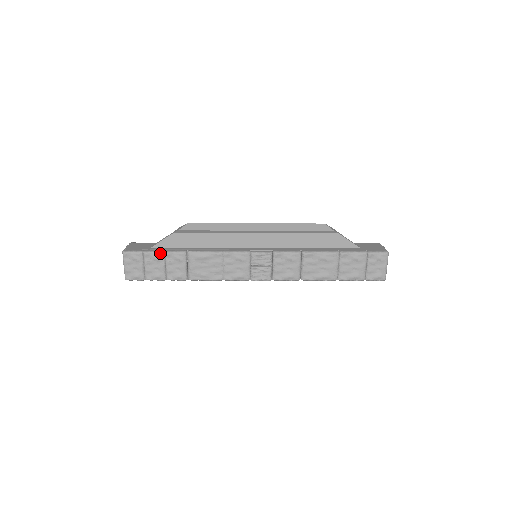
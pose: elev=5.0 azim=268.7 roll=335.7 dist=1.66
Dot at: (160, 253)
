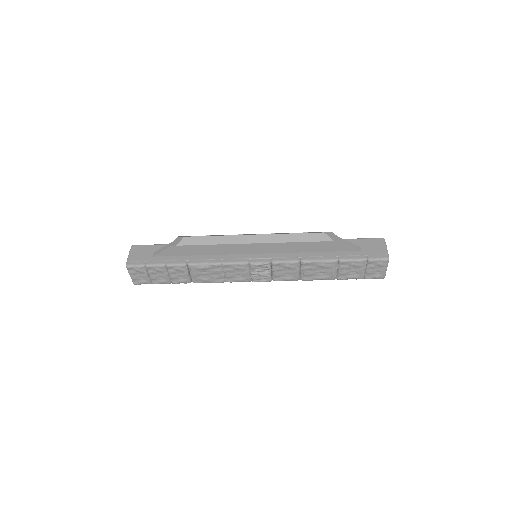
Dot at: (161, 266)
